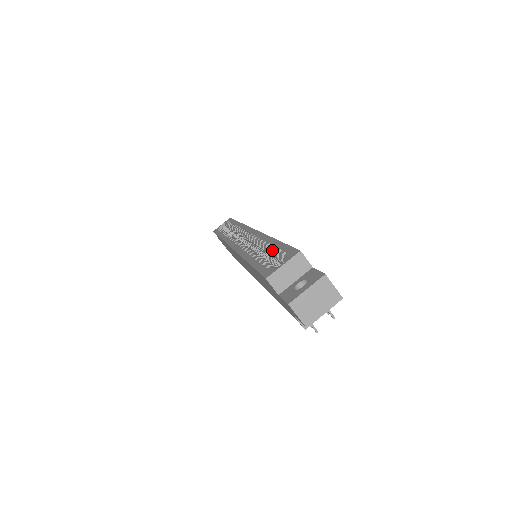
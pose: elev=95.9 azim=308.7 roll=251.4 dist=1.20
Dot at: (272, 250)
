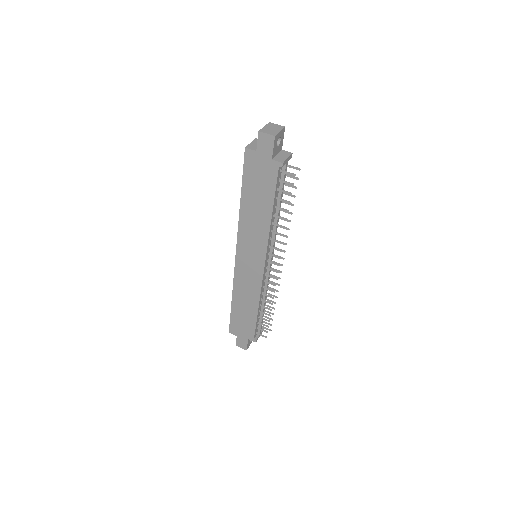
Dot at: occluded
